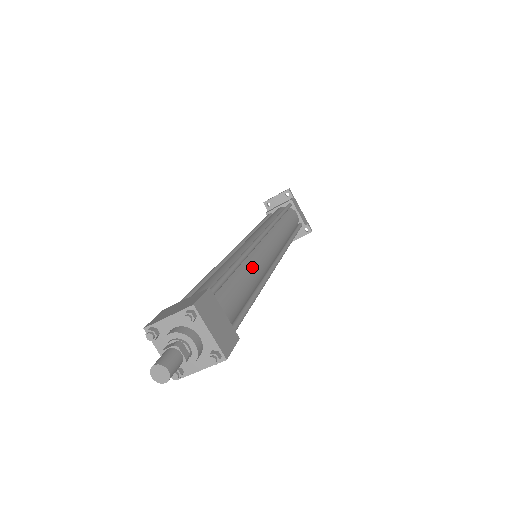
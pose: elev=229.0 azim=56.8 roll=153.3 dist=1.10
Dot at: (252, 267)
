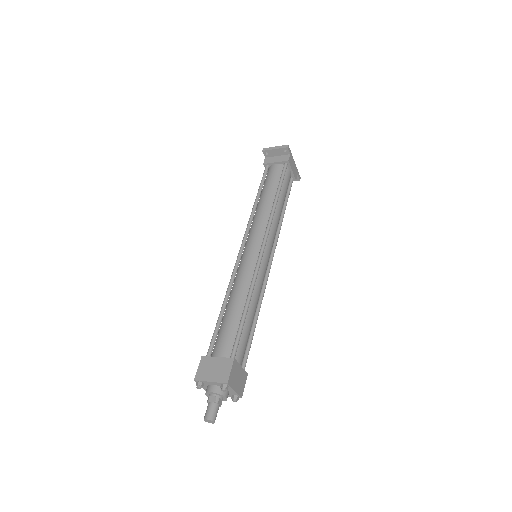
Dot at: (256, 297)
